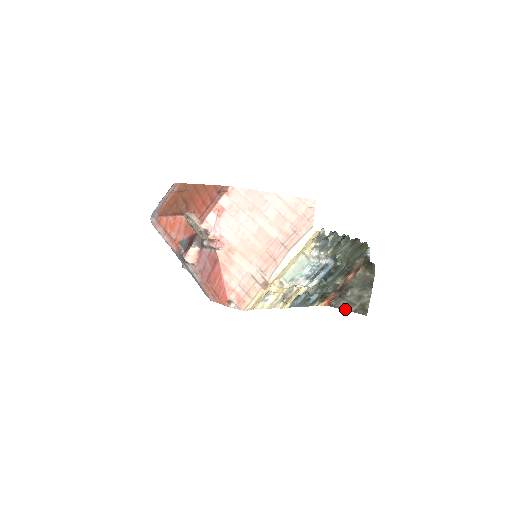
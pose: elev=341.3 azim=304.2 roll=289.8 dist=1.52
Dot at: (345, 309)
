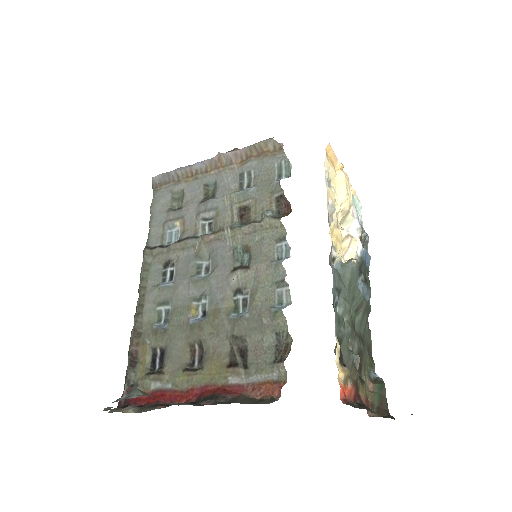
Dot at: occluded
